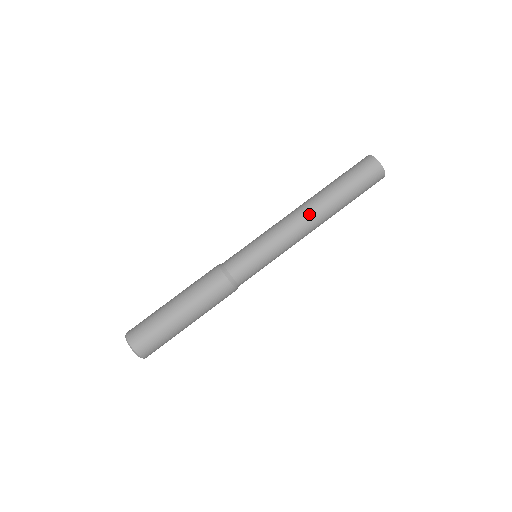
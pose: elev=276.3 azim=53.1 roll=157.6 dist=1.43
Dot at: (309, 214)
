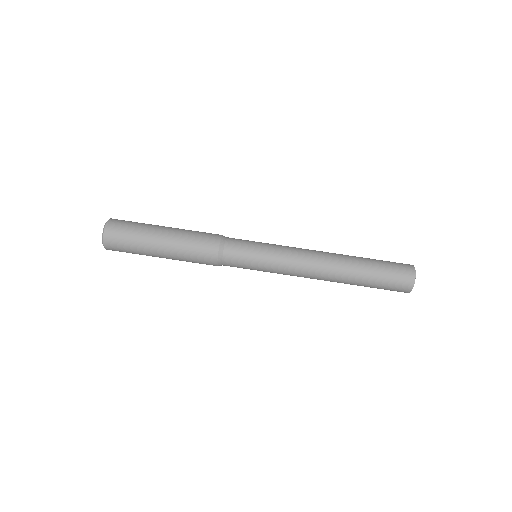
Dot at: (324, 259)
